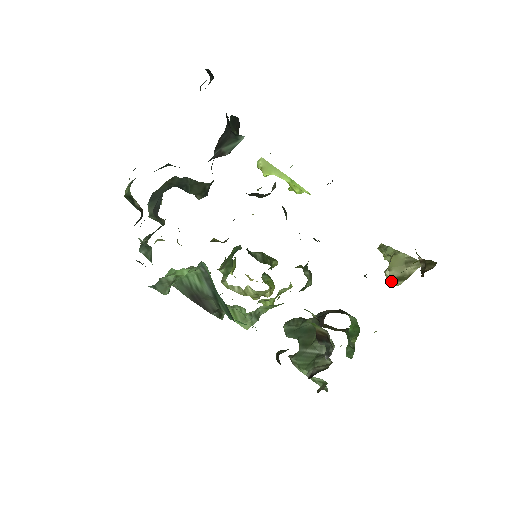
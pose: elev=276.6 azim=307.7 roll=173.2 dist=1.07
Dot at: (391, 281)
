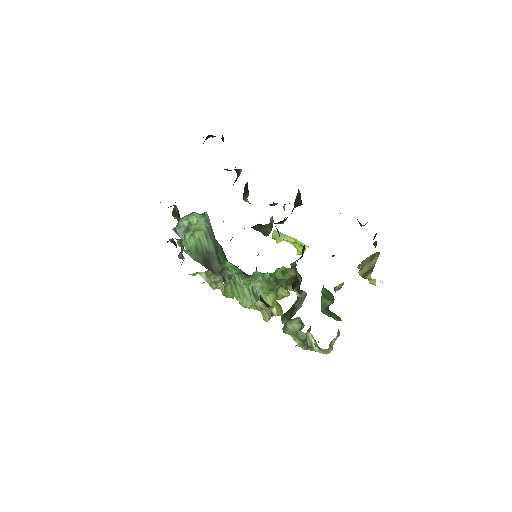
Dot at: (364, 277)
